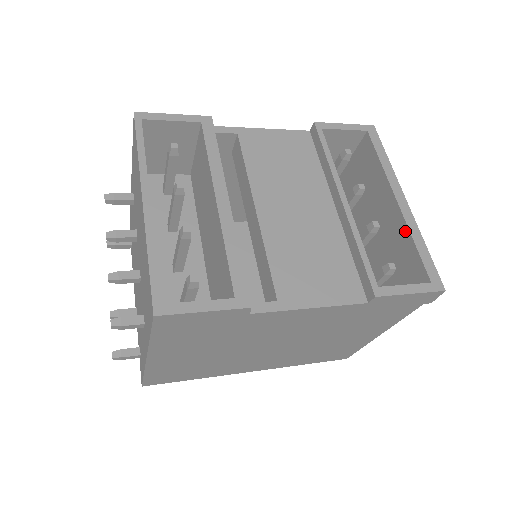
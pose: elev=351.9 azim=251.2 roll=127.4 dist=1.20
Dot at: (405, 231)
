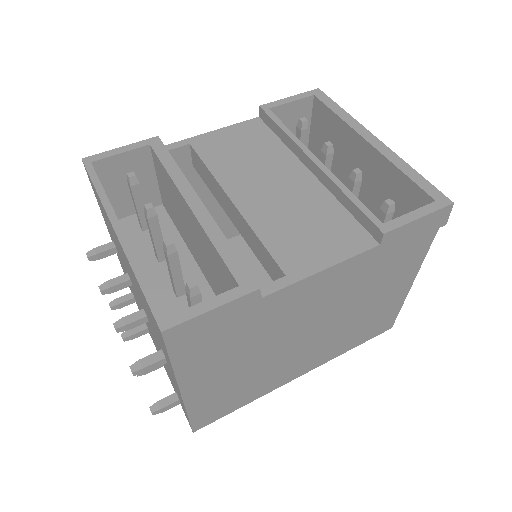
Dot at: (389, 166)
